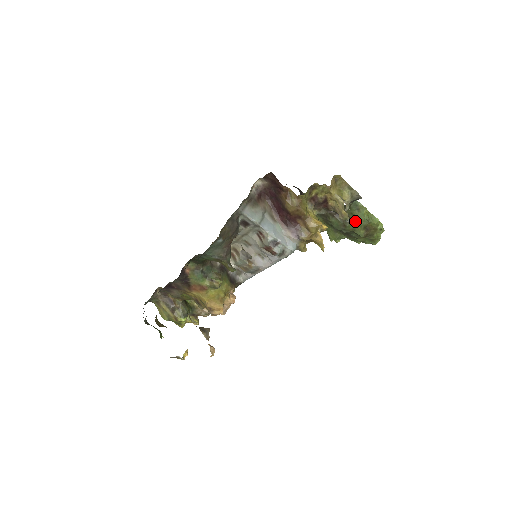
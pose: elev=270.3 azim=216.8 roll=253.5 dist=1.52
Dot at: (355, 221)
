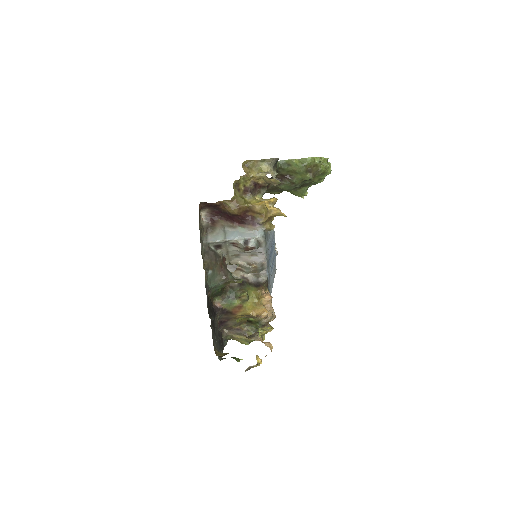
Dot at: (296, 174)
